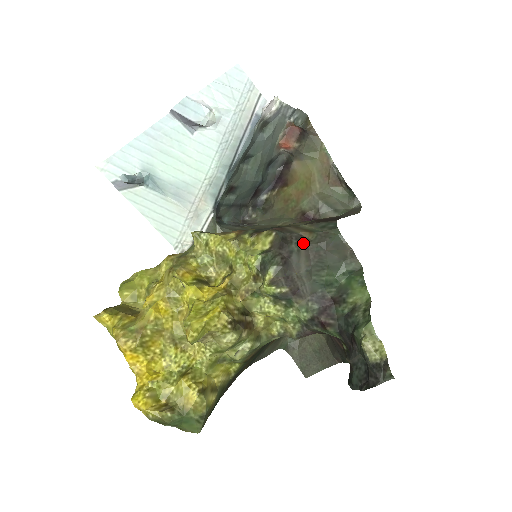
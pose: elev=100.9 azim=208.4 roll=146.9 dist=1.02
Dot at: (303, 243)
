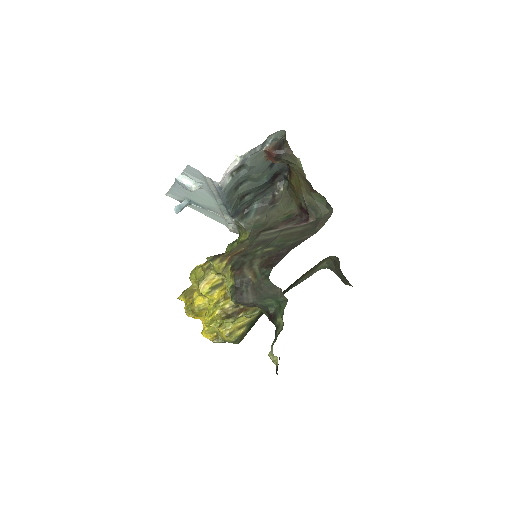
Dot at: (249, 286)
